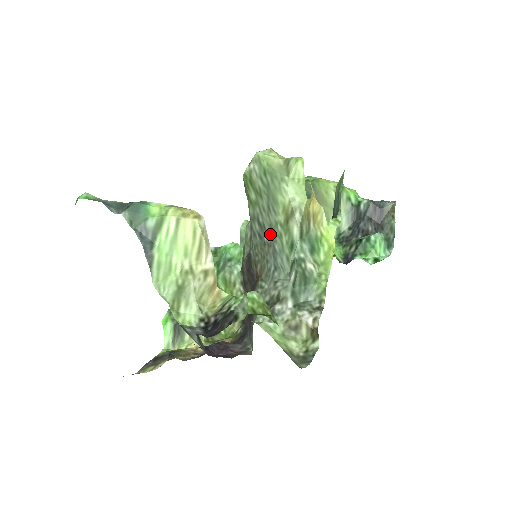
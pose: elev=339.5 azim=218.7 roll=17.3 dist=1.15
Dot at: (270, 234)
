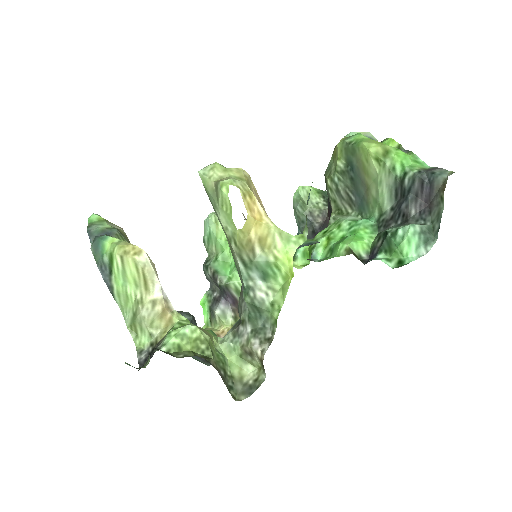
Dot at: occluded
